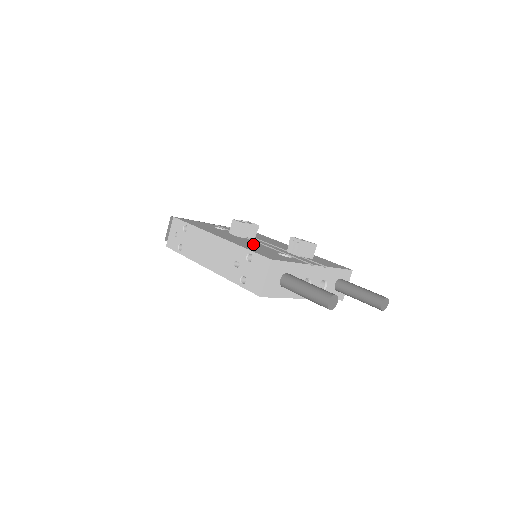
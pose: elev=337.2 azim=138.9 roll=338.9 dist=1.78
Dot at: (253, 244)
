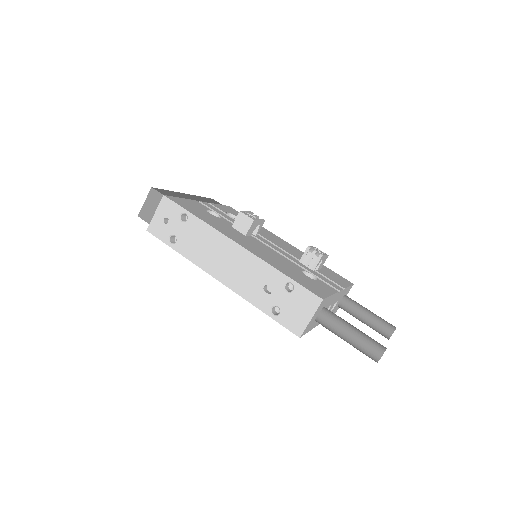
Dot at: (272, 254)
